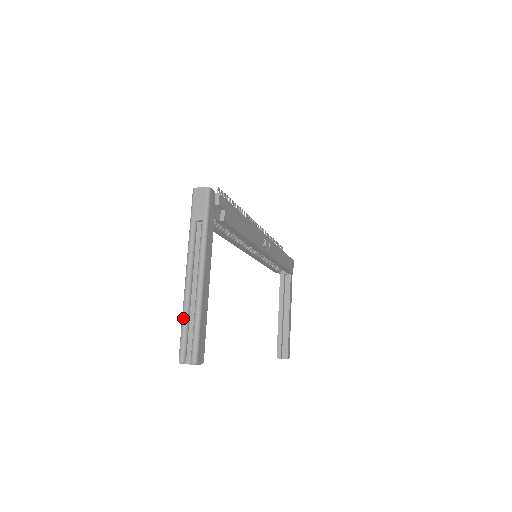
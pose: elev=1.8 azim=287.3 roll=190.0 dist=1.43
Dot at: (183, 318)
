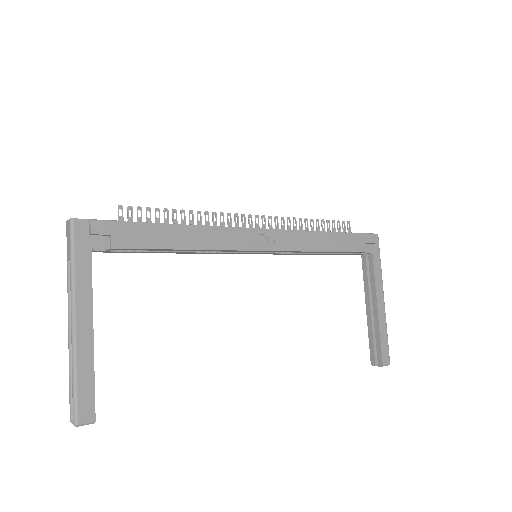
Dot at: (69, 373)
